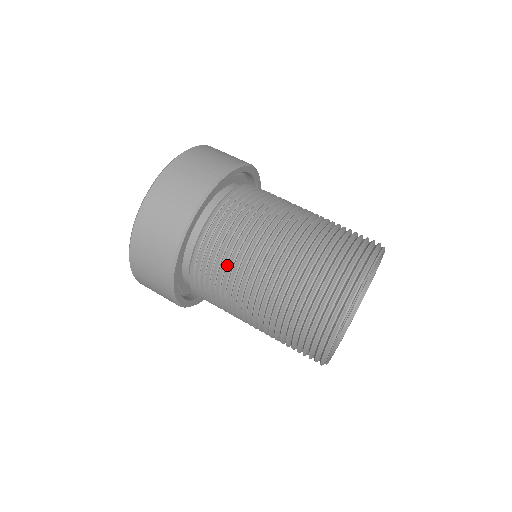
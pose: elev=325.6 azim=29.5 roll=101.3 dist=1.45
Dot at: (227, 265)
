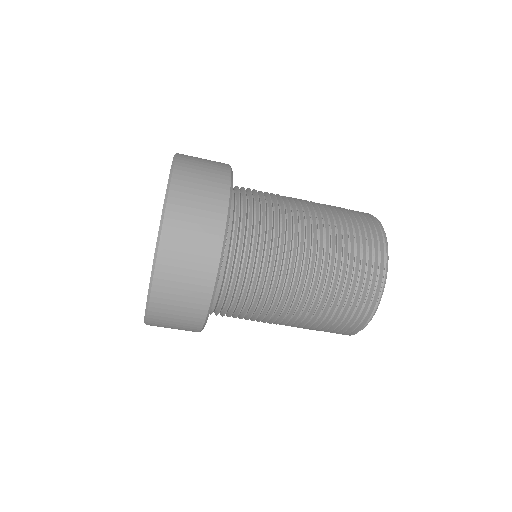
Dot at: (263, 282)
